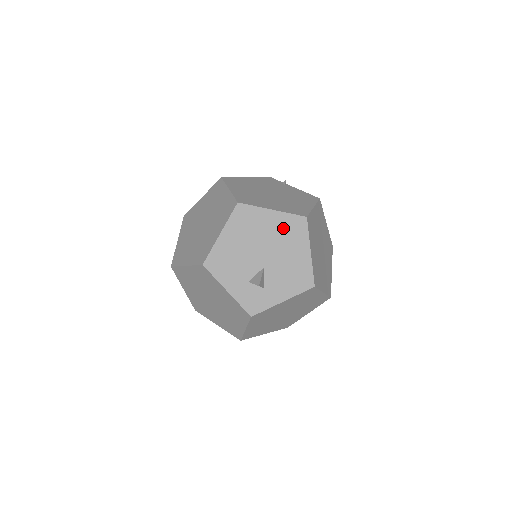
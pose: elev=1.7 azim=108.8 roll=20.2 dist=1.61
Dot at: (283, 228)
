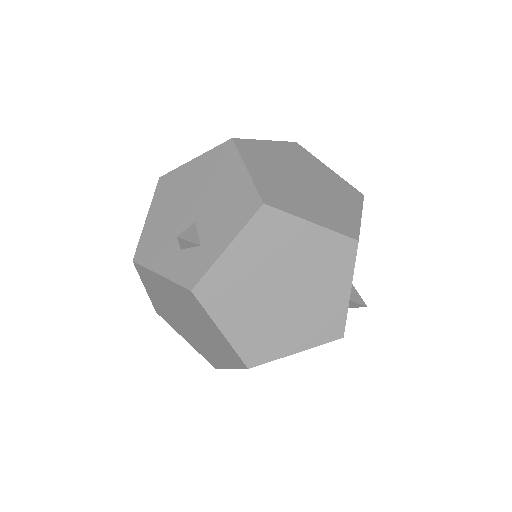
Dot at: (208, 167)
